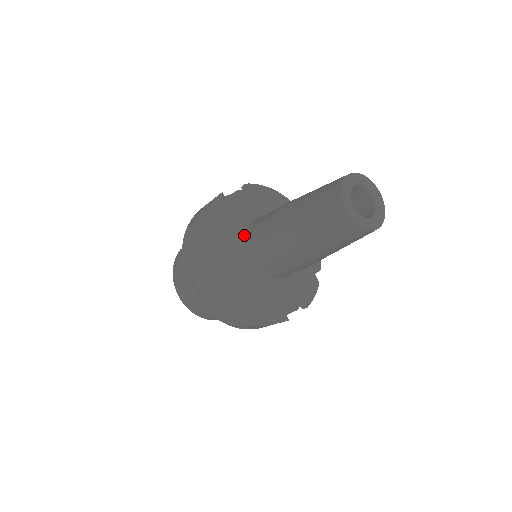
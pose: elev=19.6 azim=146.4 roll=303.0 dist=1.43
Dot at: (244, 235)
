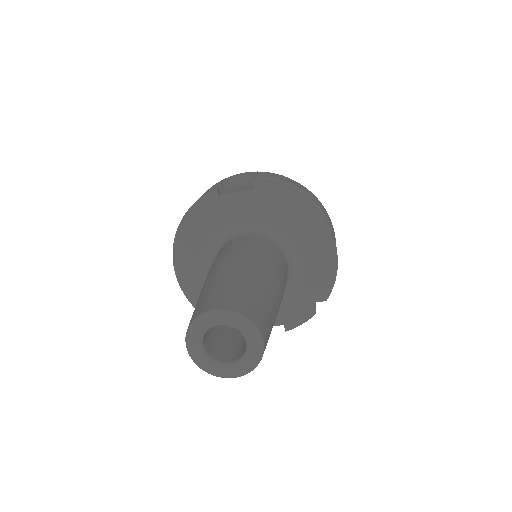
Dot at: (220, 246)
